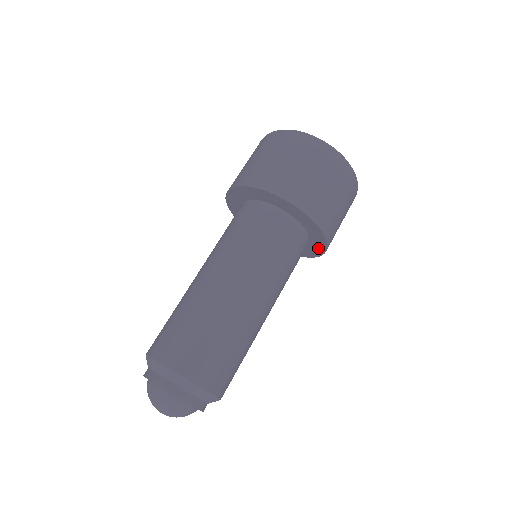
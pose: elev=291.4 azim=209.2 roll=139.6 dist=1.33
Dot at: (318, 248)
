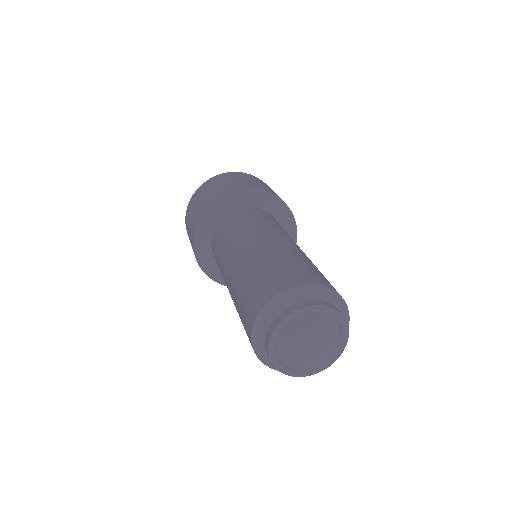
Dot at: (273, 203)
